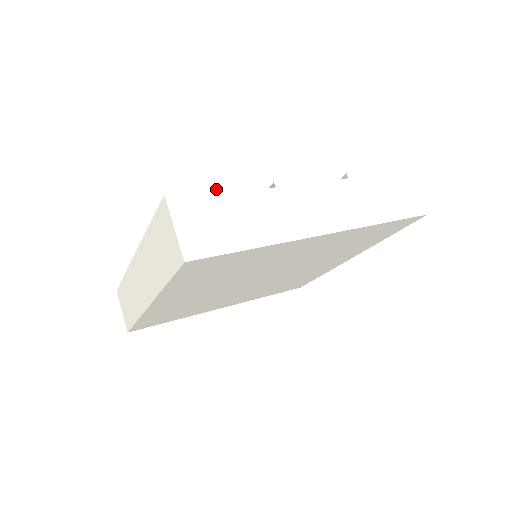
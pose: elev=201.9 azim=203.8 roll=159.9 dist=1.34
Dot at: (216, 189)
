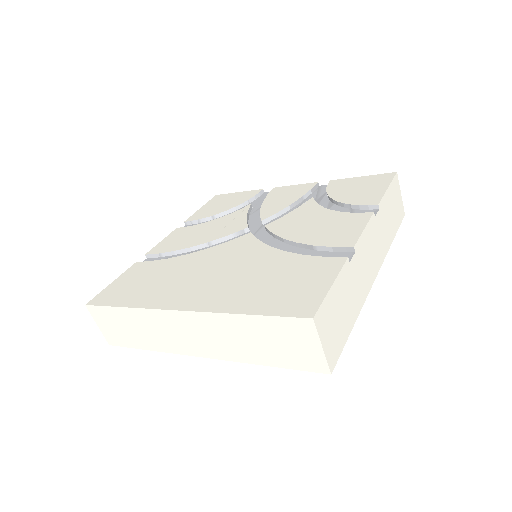
Dot at: (333, 284)
